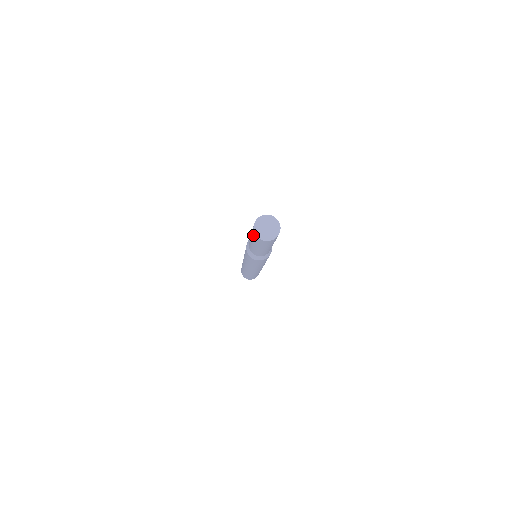
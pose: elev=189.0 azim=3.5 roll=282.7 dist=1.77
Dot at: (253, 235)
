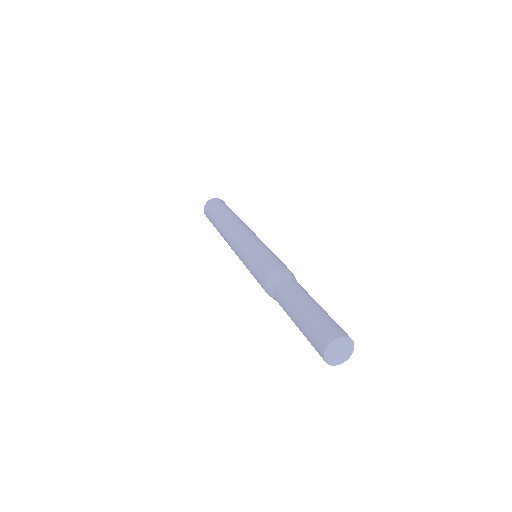
Dot at: (314, 343)
